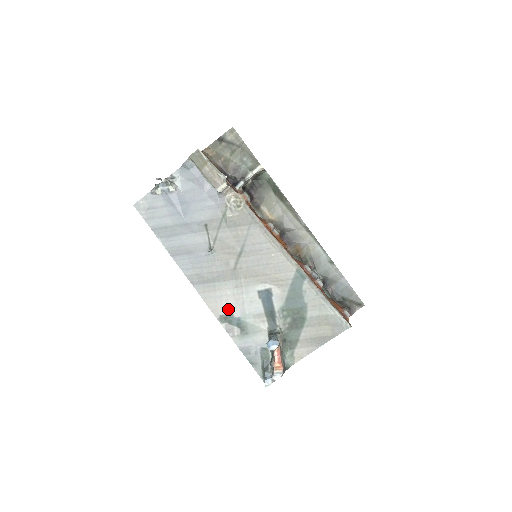
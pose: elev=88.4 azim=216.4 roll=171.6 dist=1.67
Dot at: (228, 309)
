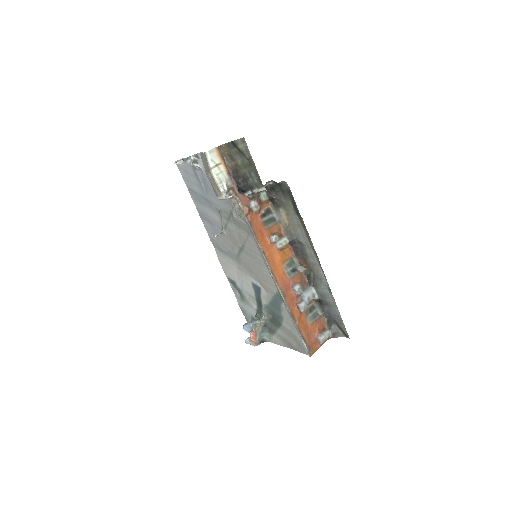
Dot at: (233, 278)
